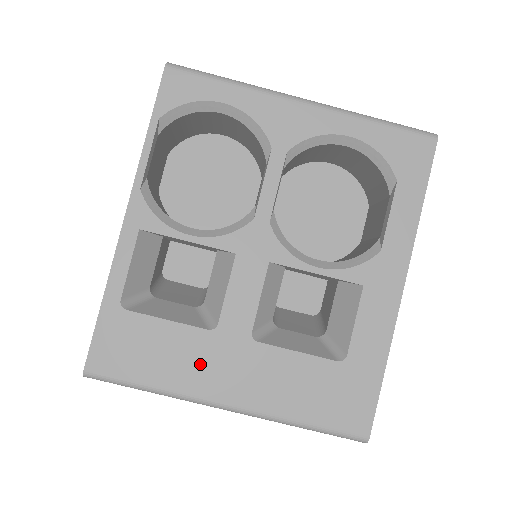
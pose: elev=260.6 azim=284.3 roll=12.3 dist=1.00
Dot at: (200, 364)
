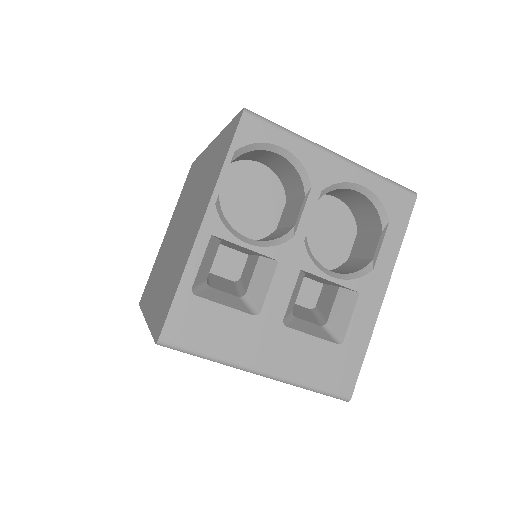
Dot at: (245, 340)
